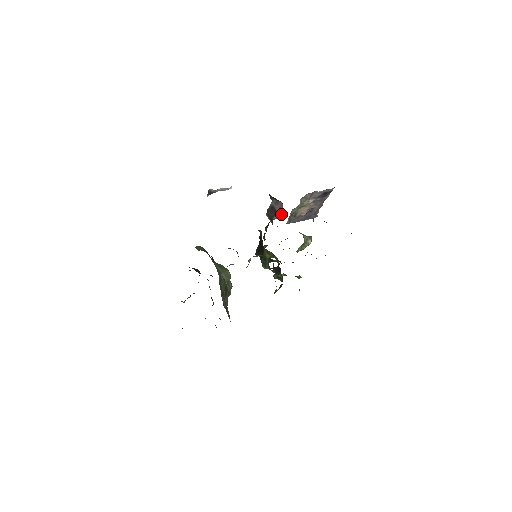
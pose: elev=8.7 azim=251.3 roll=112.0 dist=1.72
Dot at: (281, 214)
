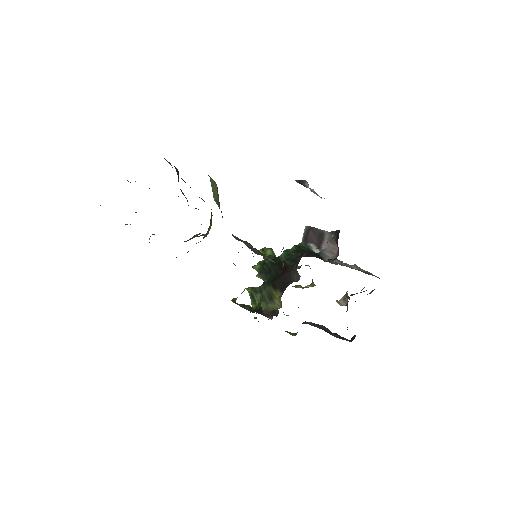
Dot at: (325, 260)
